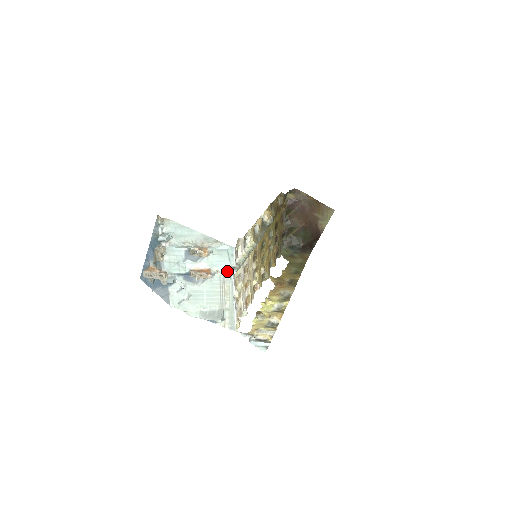
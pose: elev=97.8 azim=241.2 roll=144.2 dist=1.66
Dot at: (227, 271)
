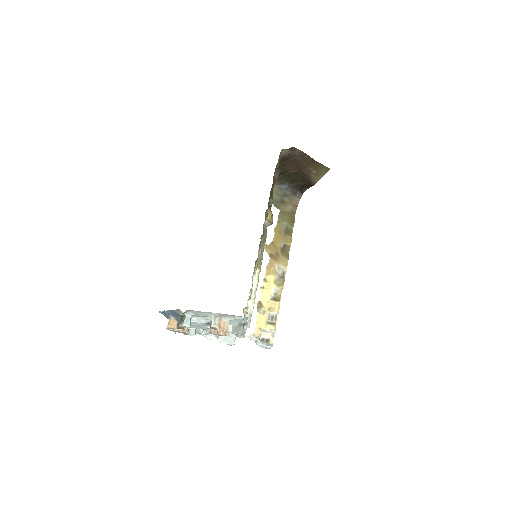
Dot at: (241, 324)
